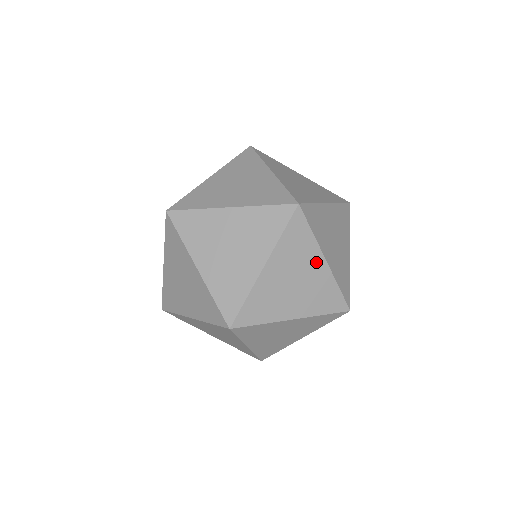
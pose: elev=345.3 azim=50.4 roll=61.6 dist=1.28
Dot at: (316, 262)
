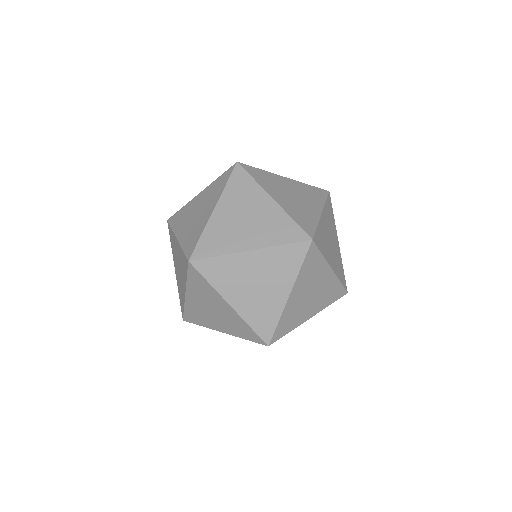
Dot at: (263, 201)
